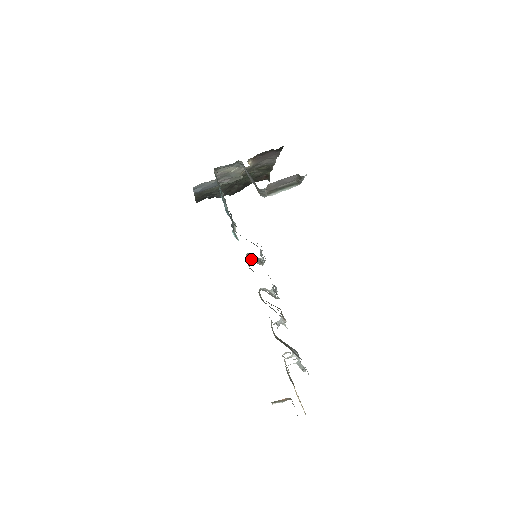
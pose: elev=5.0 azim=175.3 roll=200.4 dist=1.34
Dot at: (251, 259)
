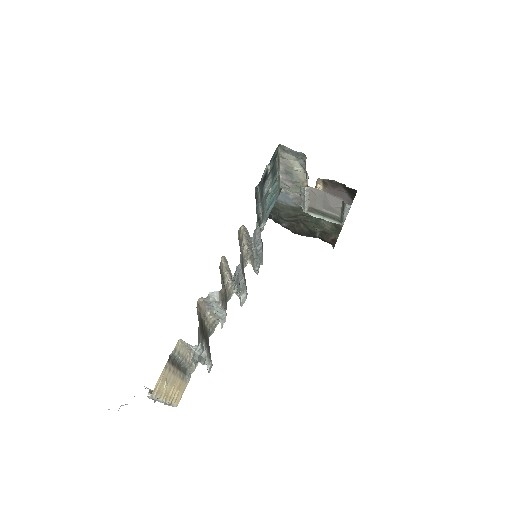
Dot at: (252, 261)
